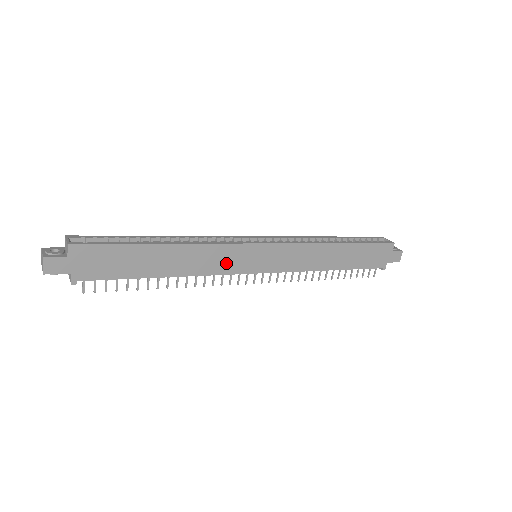
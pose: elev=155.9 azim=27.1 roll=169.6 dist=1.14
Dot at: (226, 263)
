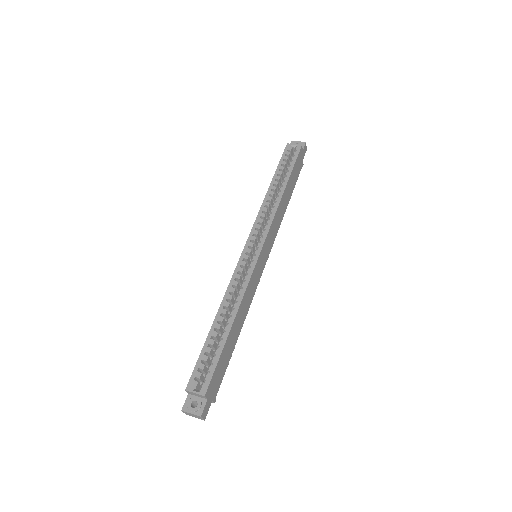
Dot at: (254, 285)
